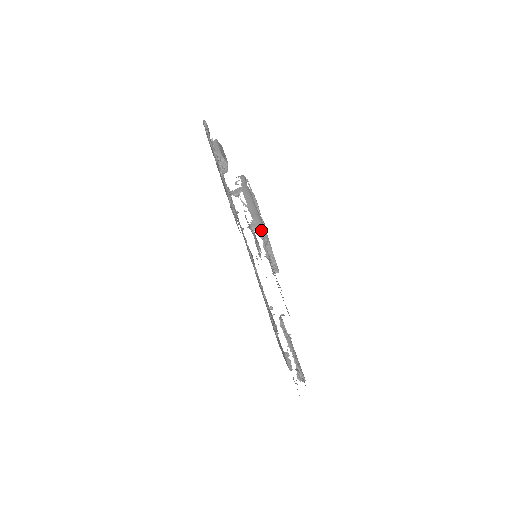
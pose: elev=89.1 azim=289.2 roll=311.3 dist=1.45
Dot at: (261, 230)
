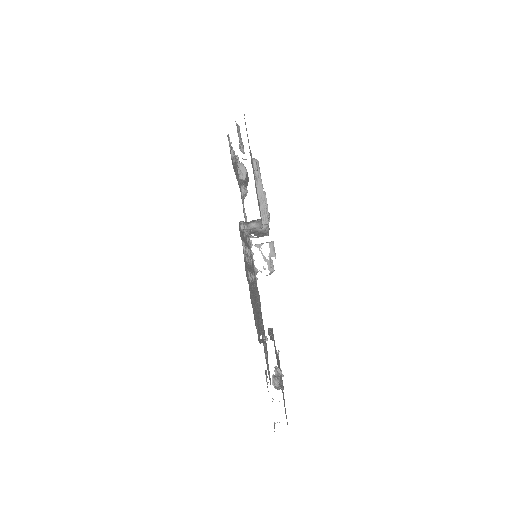
Dot at: (253, 159)
